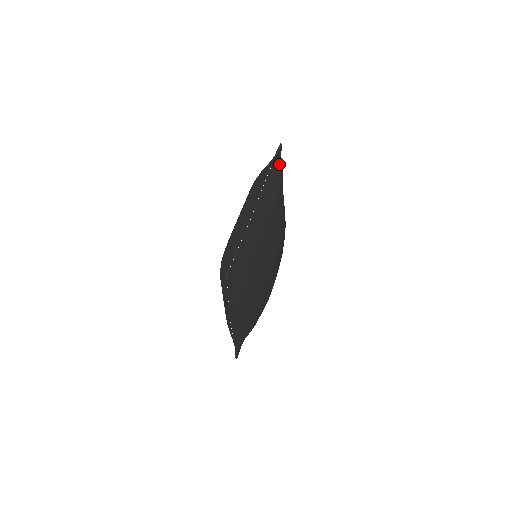
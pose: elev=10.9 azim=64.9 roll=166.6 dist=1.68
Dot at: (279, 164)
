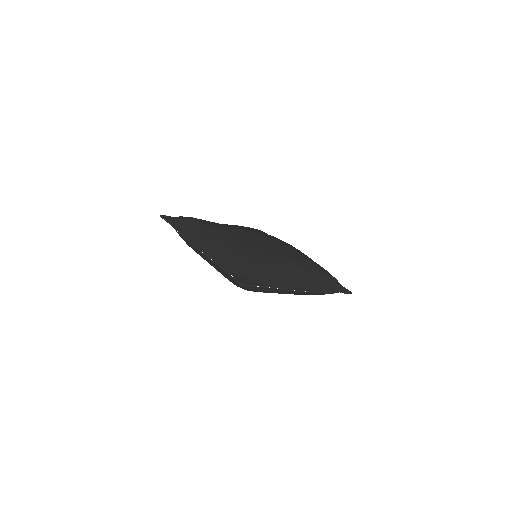
Dot at: occluded
